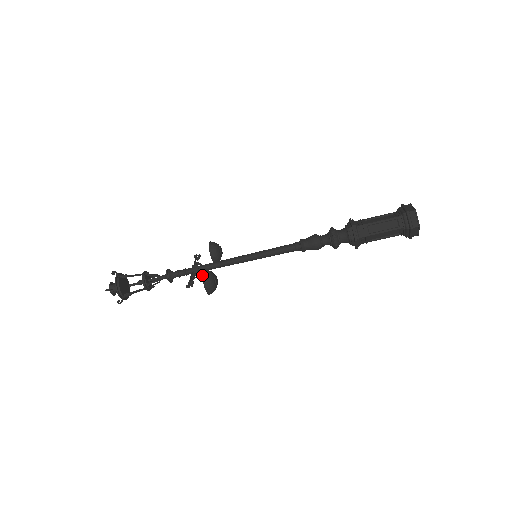
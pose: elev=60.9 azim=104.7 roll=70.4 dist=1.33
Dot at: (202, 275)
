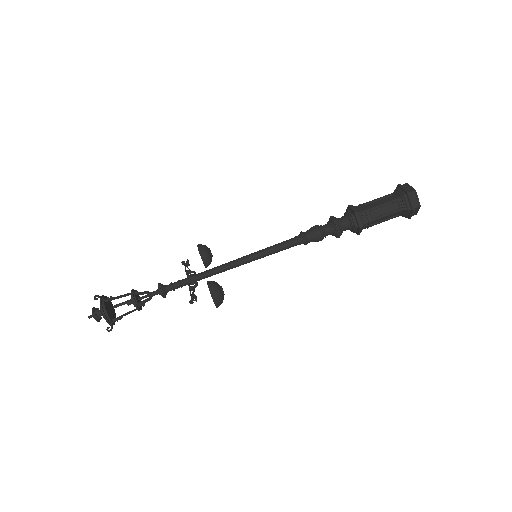
Dot at: (209, 288)
